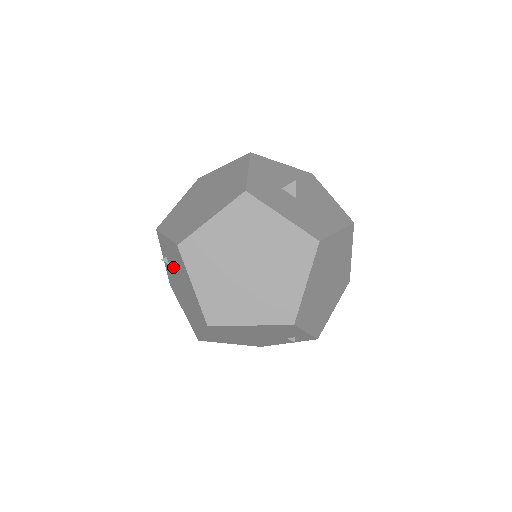
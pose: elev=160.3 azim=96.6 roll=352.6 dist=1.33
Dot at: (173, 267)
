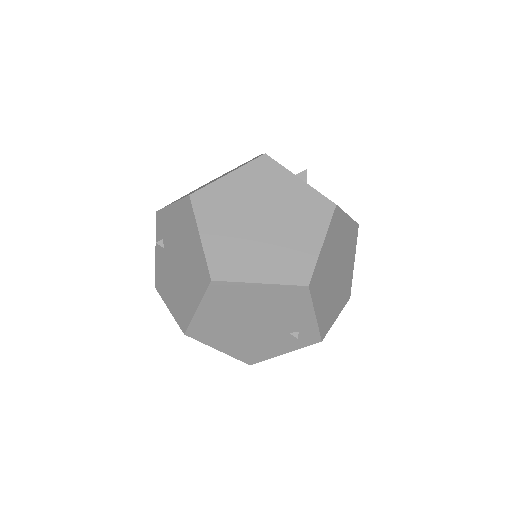
Dot at: (171, 244)
